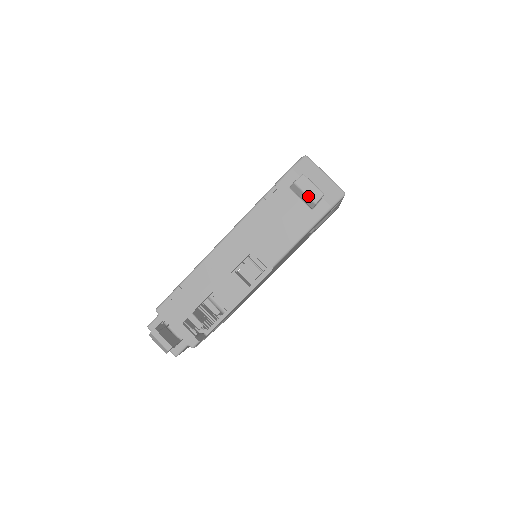
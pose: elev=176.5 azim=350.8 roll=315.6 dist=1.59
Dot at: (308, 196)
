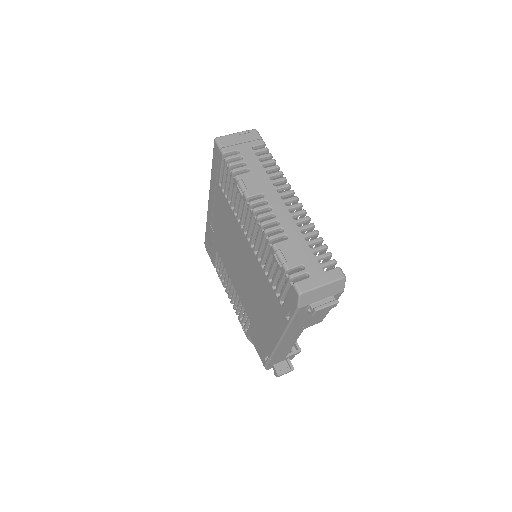
Dot at: occluded
